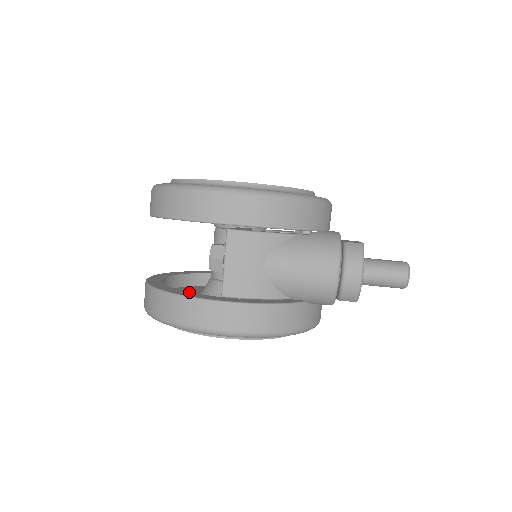
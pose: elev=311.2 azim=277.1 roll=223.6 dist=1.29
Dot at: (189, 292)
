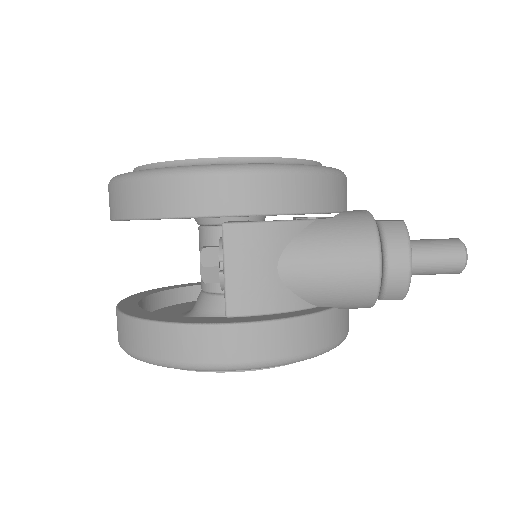
Dot at: (178, 316)
